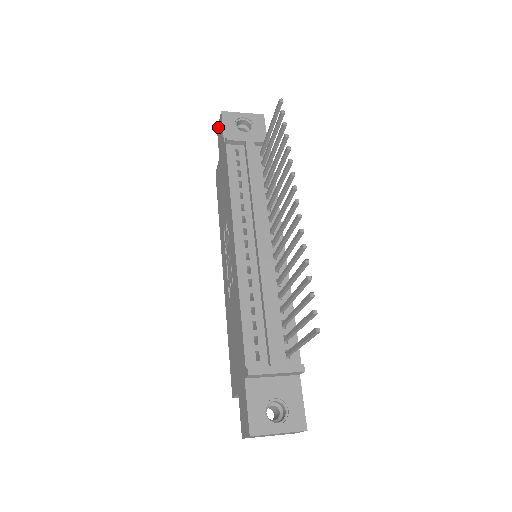
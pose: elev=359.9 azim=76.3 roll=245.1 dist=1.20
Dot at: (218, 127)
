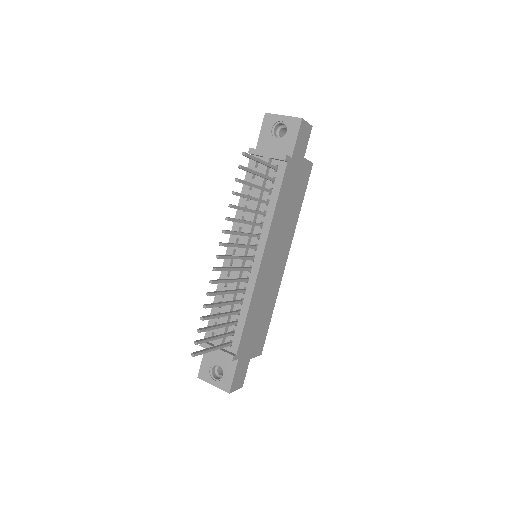
Dot at: occluded
